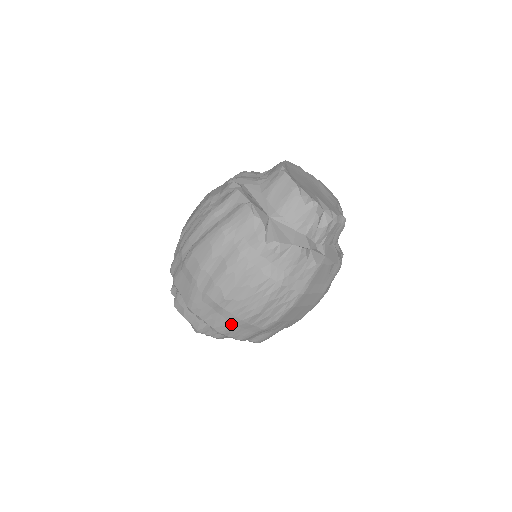
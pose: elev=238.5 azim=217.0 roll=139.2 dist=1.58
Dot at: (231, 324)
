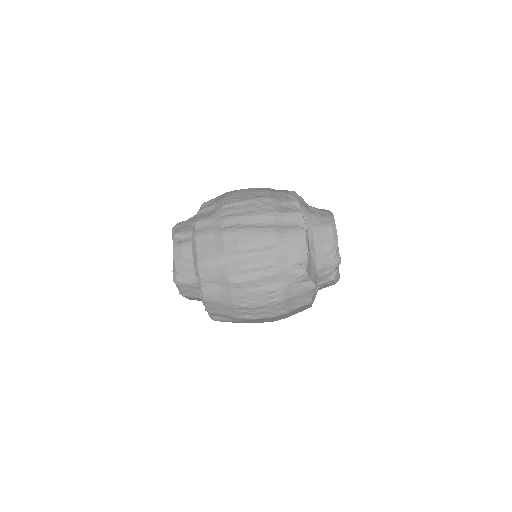
Dot at: (221, 300)
